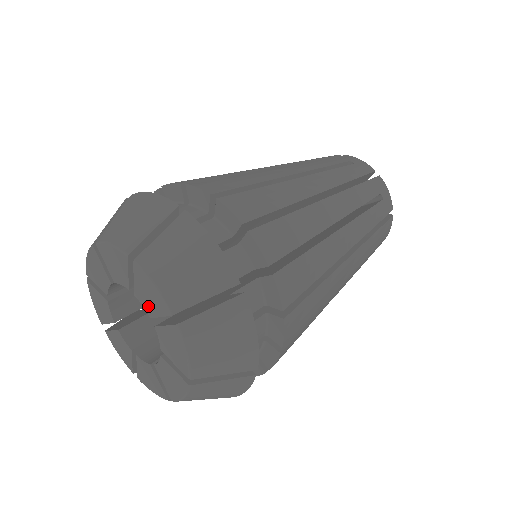
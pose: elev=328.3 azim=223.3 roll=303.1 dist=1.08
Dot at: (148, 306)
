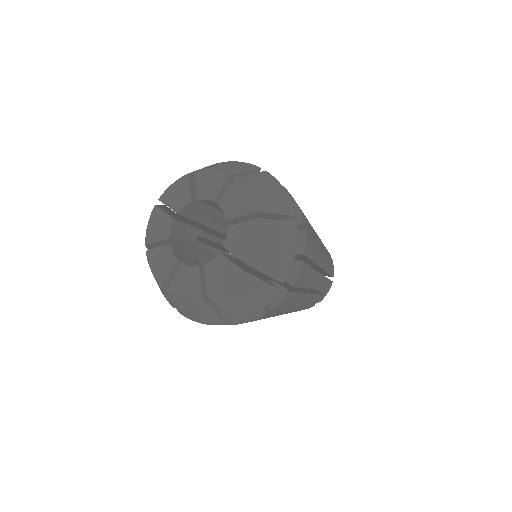
Dot at: (231, 210)
